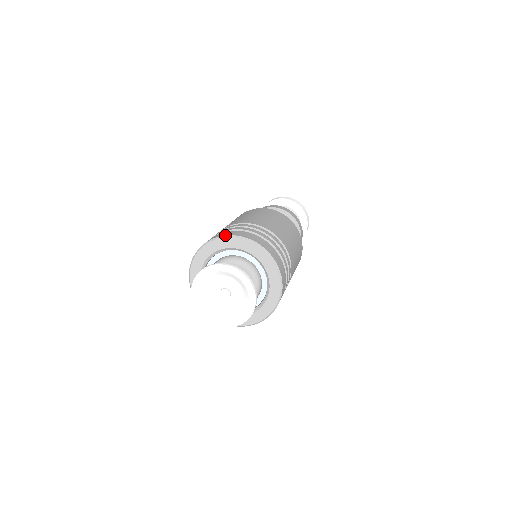
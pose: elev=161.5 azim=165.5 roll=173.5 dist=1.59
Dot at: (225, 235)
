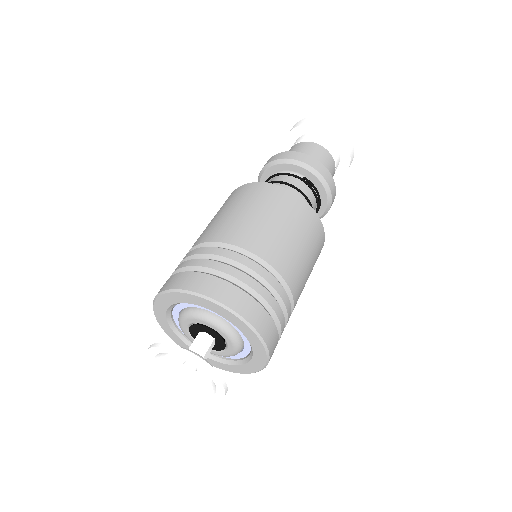
Dot at: (153, 301)
